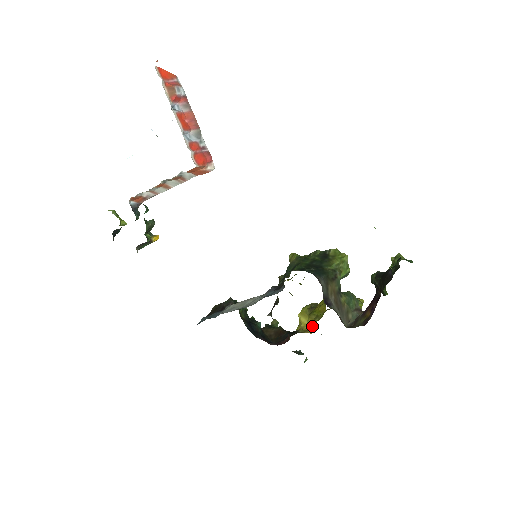
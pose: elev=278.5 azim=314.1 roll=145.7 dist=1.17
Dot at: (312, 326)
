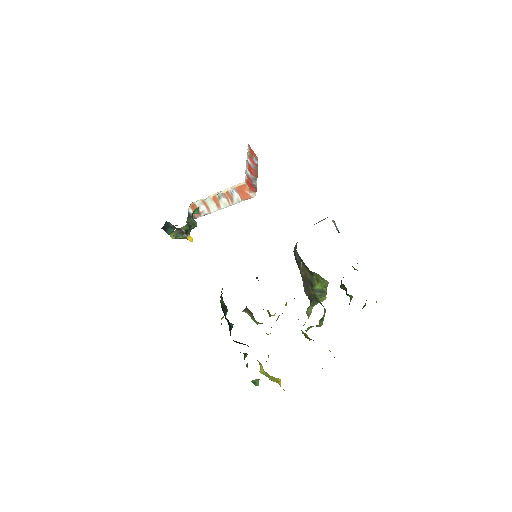
Dot at: occluded
